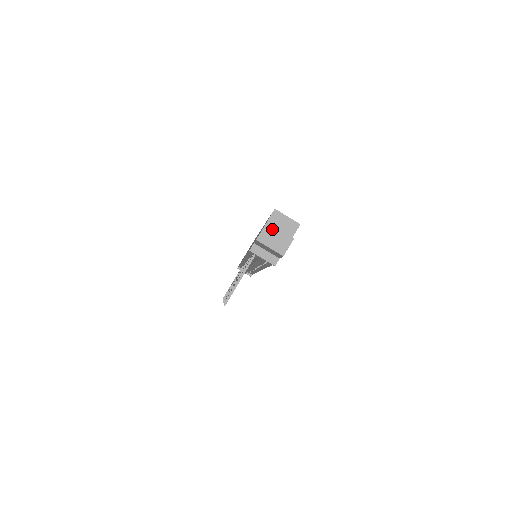
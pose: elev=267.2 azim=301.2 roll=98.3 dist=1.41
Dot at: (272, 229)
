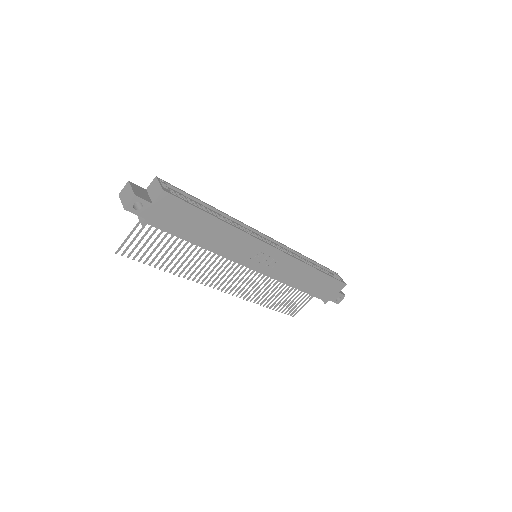
Dot at: (128, 187)
